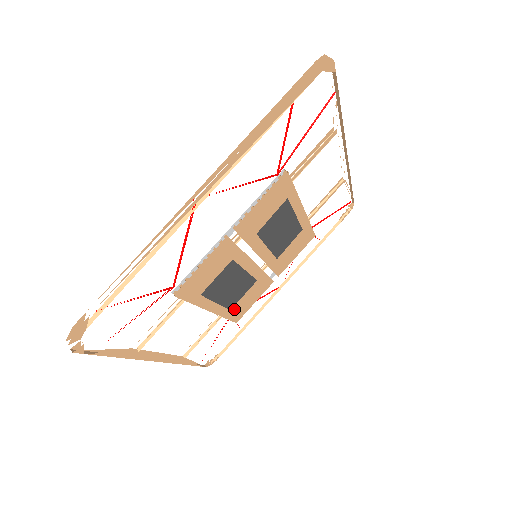
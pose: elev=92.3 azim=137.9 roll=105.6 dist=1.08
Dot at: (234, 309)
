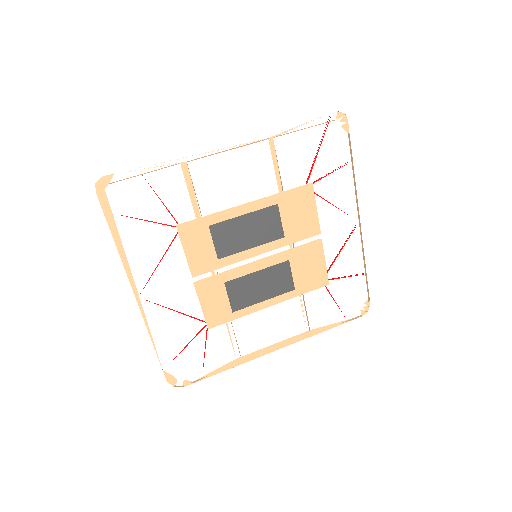
Dot at: (301, 285)
